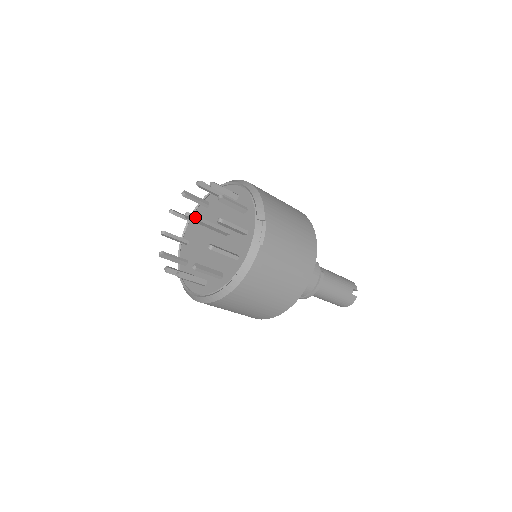
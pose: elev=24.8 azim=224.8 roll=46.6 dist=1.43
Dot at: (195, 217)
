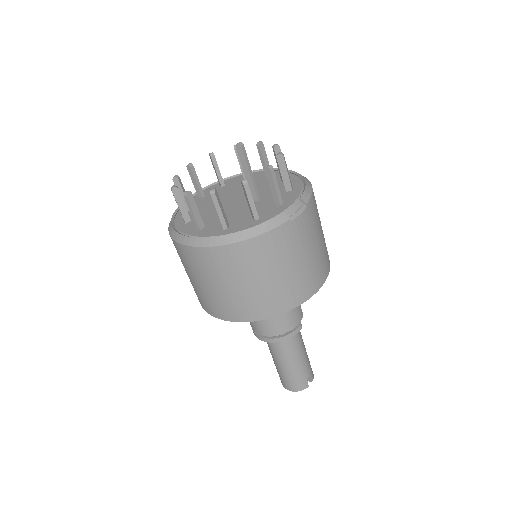
Dot at: (245, 153)
